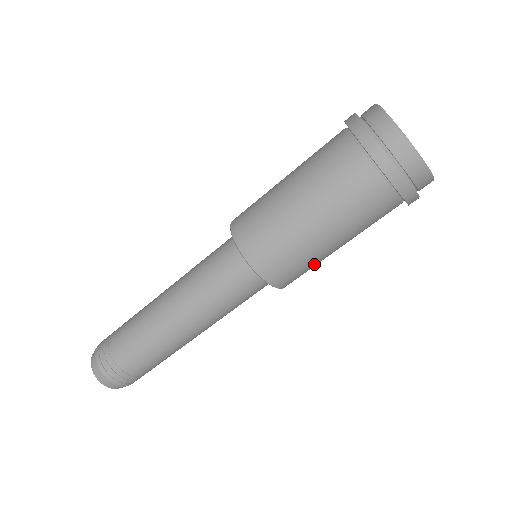
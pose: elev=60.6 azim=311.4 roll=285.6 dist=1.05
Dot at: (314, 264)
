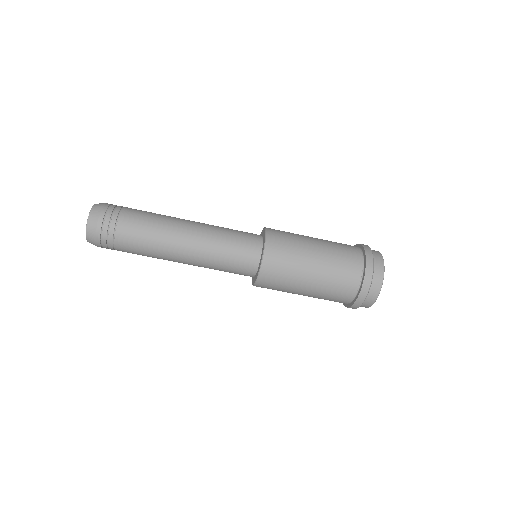
Dot at: occluded
